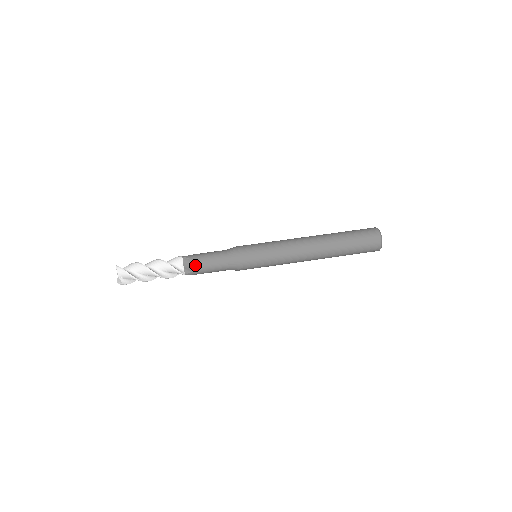
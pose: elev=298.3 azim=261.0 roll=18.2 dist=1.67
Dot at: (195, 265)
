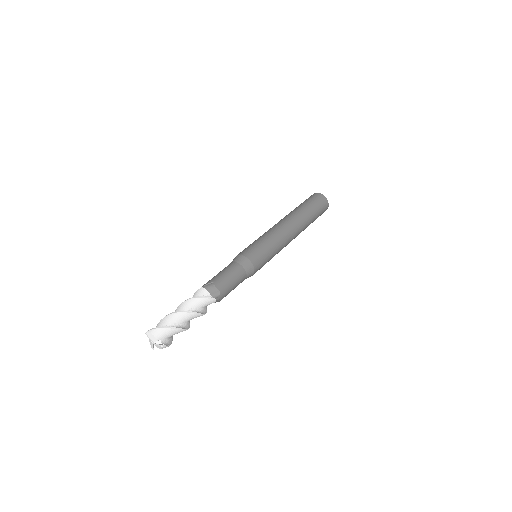
Dot at: (219, 284)
